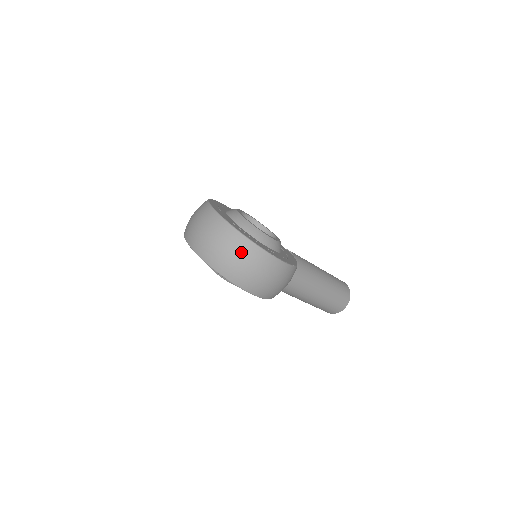
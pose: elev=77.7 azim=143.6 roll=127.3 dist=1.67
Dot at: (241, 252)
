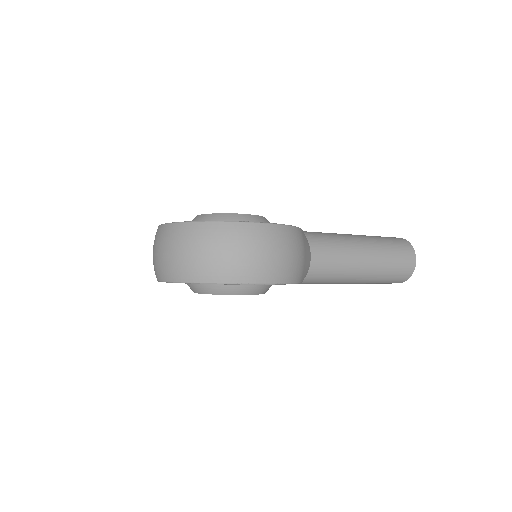
Dot at: (207, 240)
